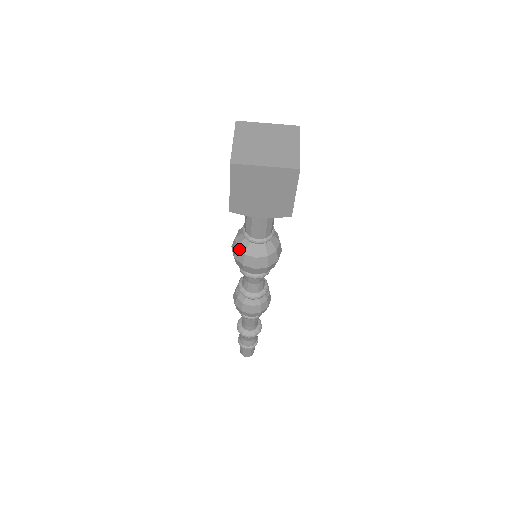
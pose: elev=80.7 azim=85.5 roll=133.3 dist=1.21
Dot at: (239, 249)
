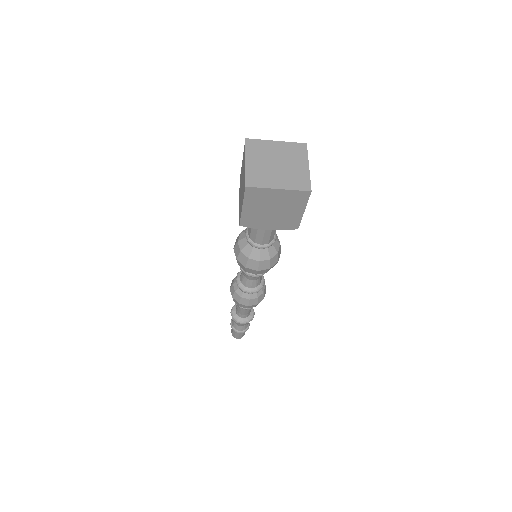
Dot at: (242, 253)
